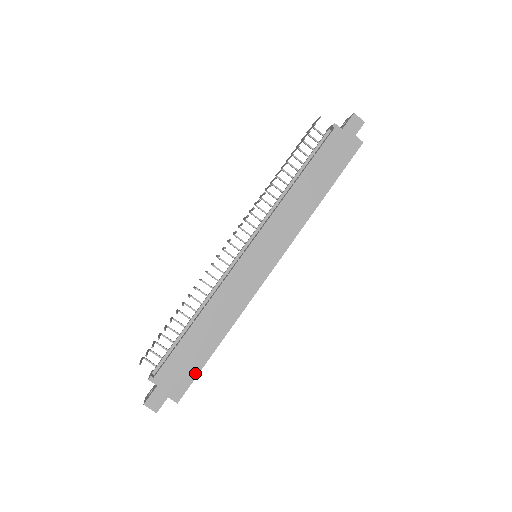
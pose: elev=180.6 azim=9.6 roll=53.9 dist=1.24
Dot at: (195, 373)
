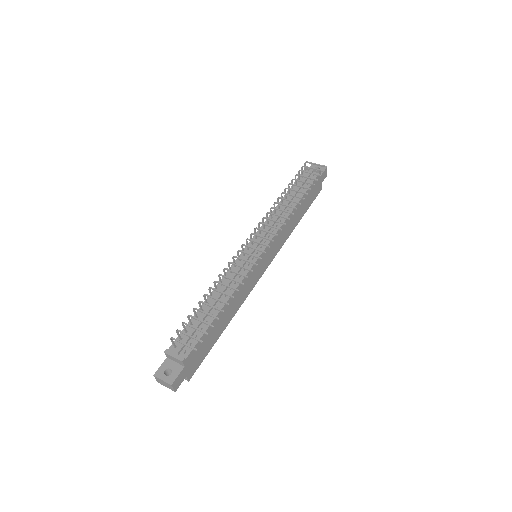
Dot at: (206, 354)
